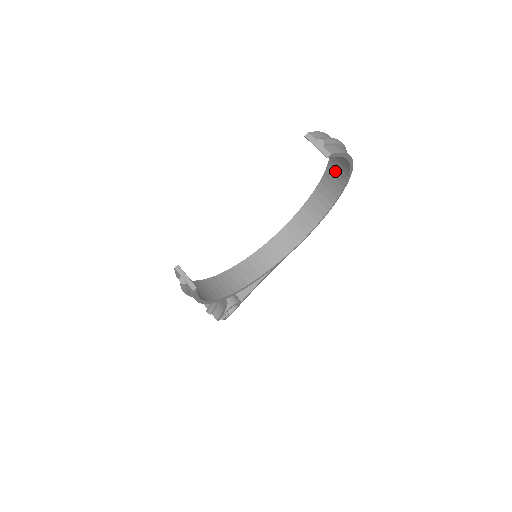
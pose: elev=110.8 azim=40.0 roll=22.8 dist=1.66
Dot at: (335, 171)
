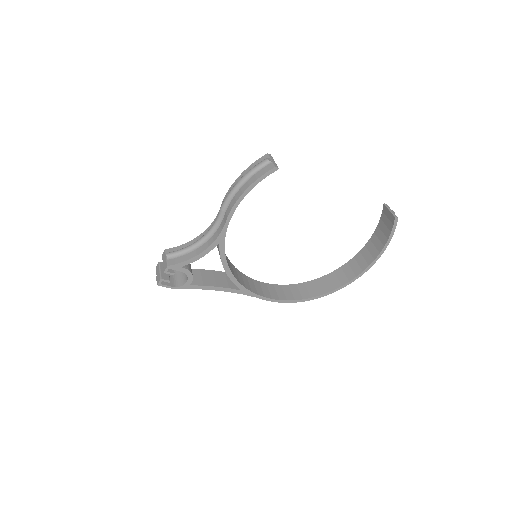
Dot at: (344, 273)
